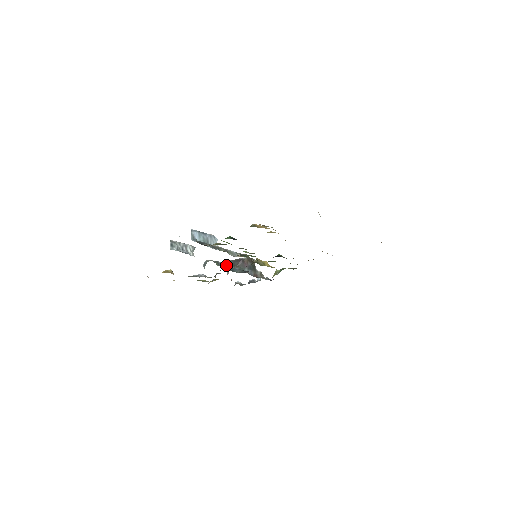
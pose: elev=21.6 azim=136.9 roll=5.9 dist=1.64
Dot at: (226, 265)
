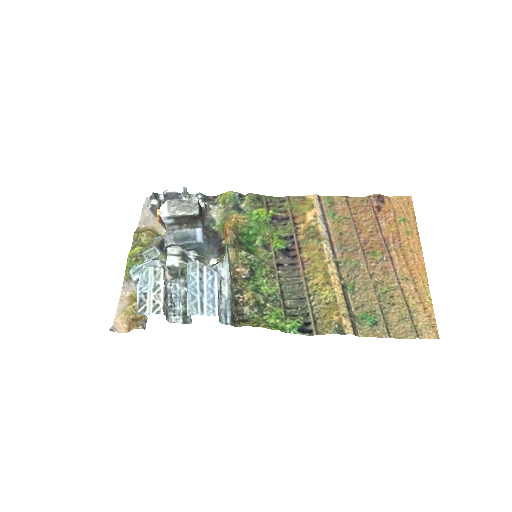
Dot at: (162, 220)
